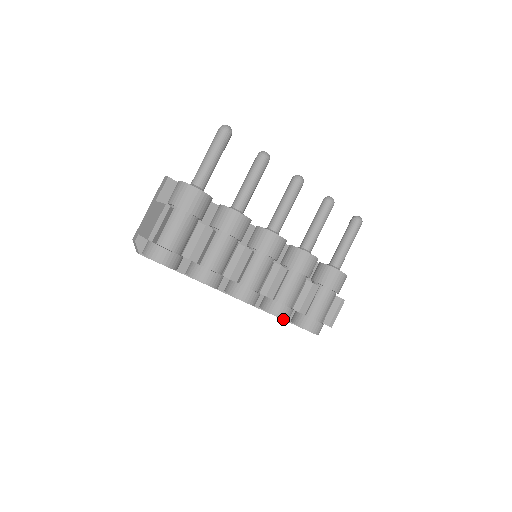
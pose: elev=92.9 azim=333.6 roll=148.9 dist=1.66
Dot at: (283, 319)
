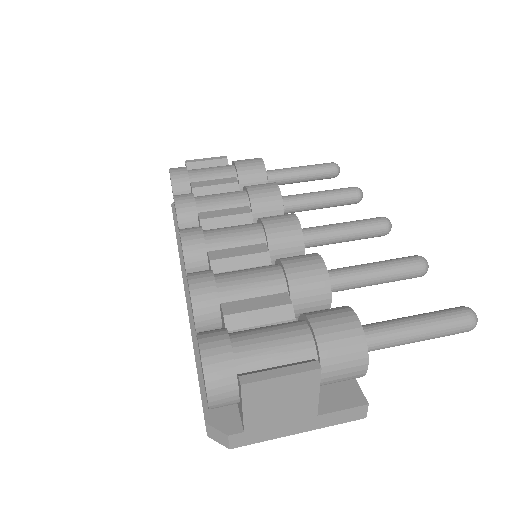
Dot at: (189, 283)
